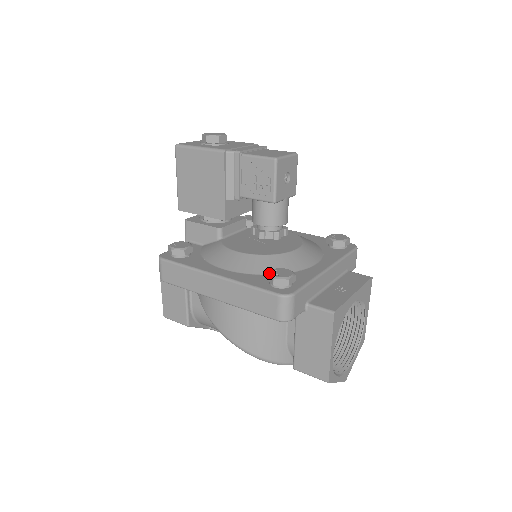
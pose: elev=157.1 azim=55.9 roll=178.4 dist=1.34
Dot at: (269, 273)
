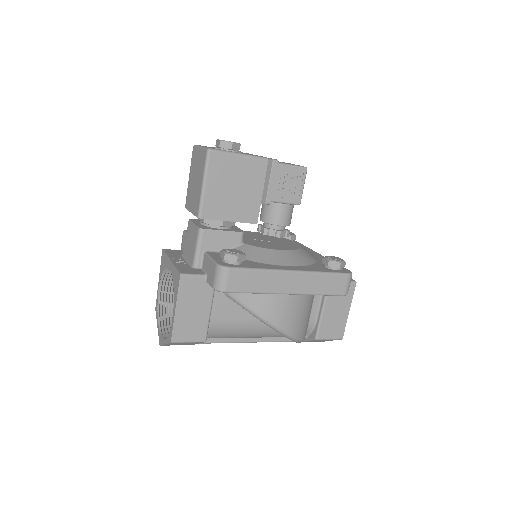
Dot at: (332, 260)
